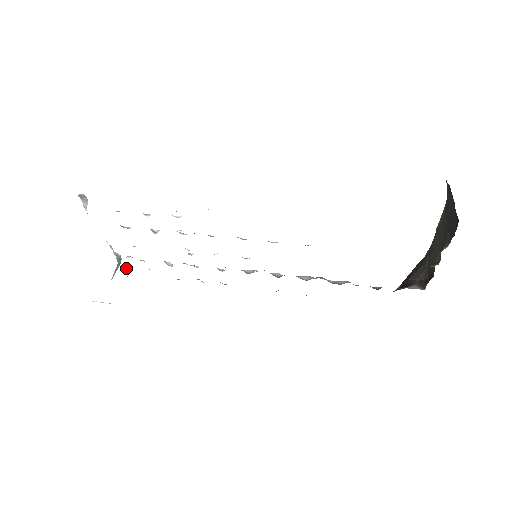
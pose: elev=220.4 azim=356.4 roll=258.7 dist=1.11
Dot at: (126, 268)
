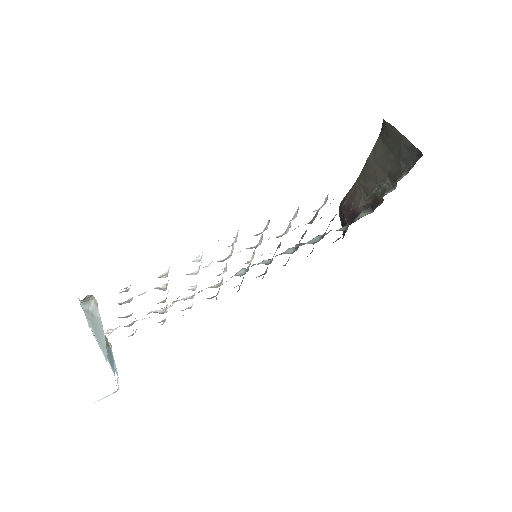
Dot at: occluded
